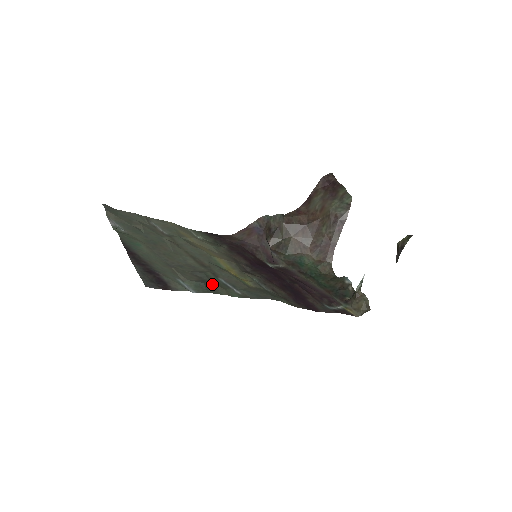
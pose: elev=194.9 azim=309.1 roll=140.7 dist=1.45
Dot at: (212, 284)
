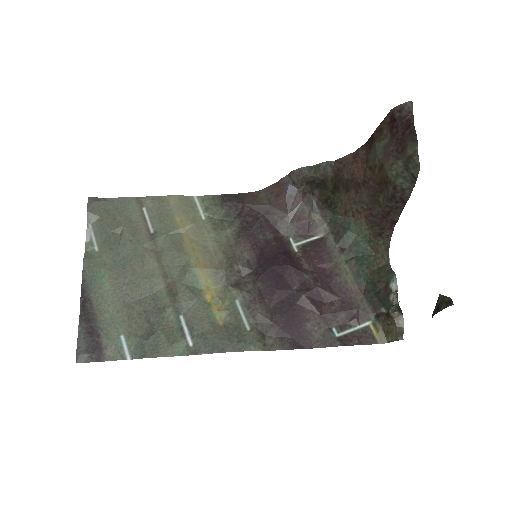
Dot at: (159, 337)
